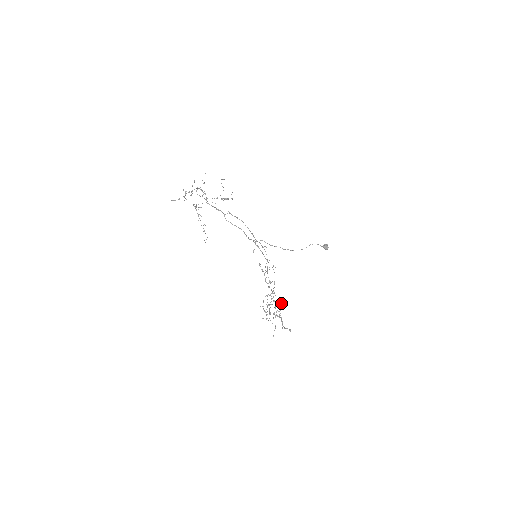
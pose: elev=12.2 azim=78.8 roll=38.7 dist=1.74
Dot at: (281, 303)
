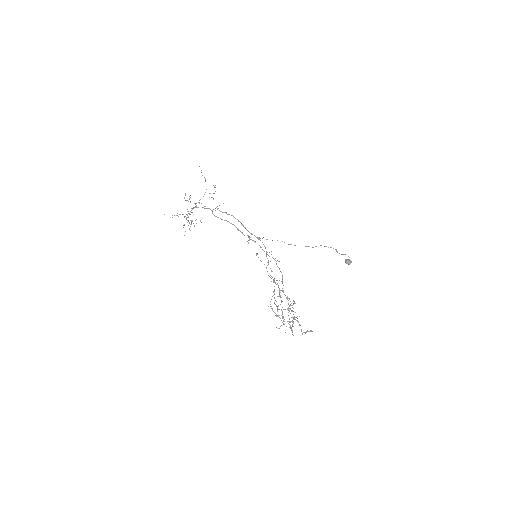
Dot at: occluded
